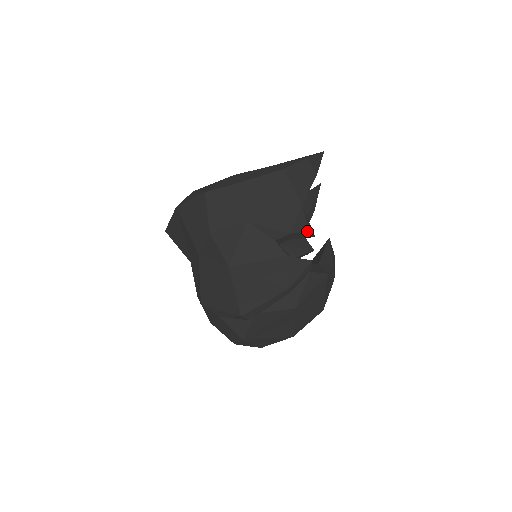
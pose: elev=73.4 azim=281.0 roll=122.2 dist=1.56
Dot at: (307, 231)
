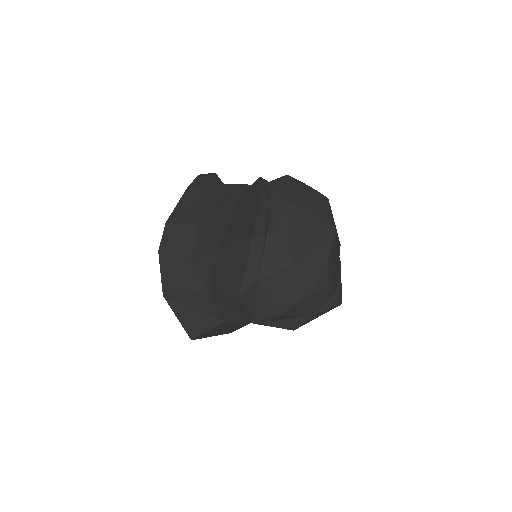
Dot at: (245, 185)
